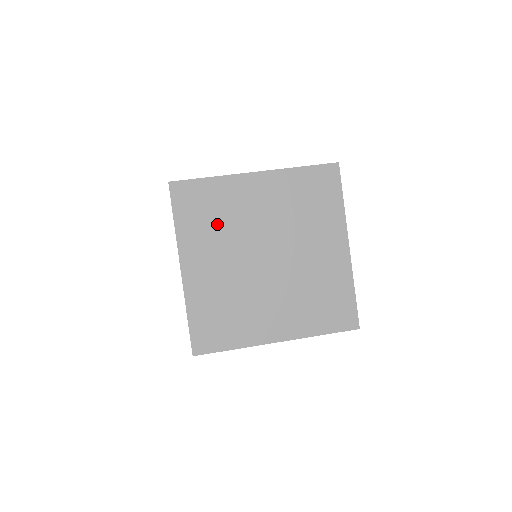
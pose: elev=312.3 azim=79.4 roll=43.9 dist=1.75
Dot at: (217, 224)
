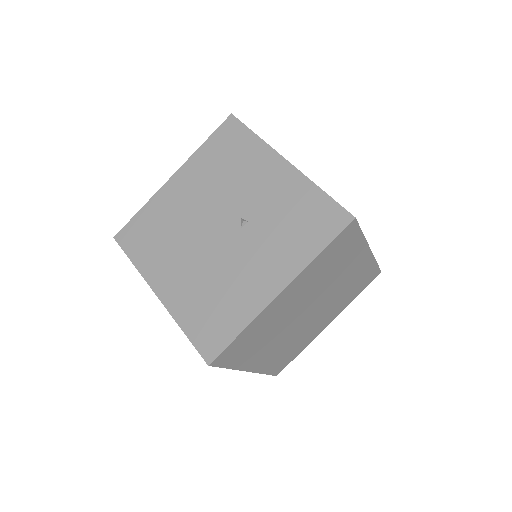
Dot at: (263, 338)
